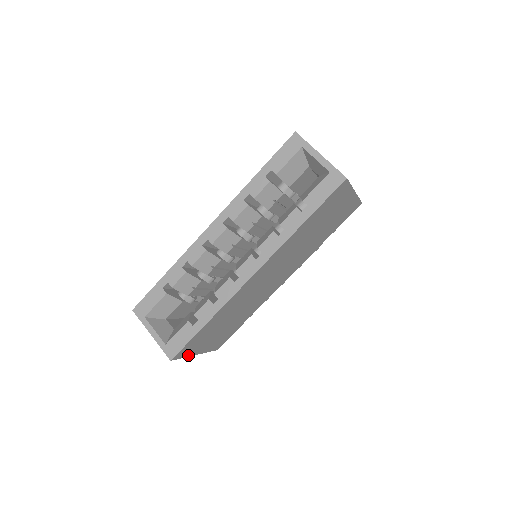
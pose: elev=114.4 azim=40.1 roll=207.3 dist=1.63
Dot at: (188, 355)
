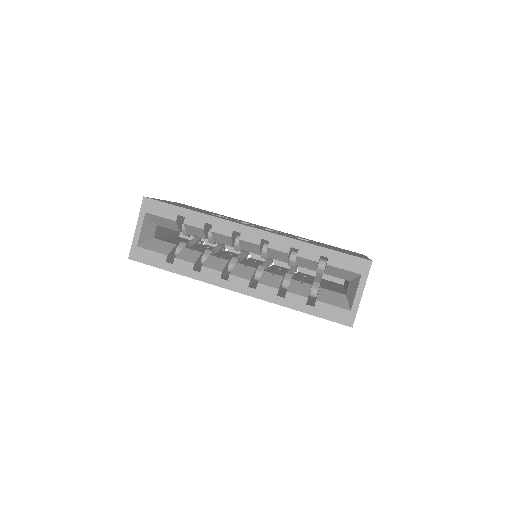
Dot at: occluded
